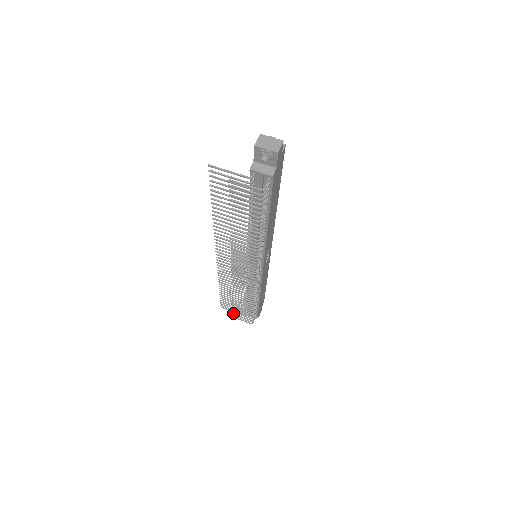
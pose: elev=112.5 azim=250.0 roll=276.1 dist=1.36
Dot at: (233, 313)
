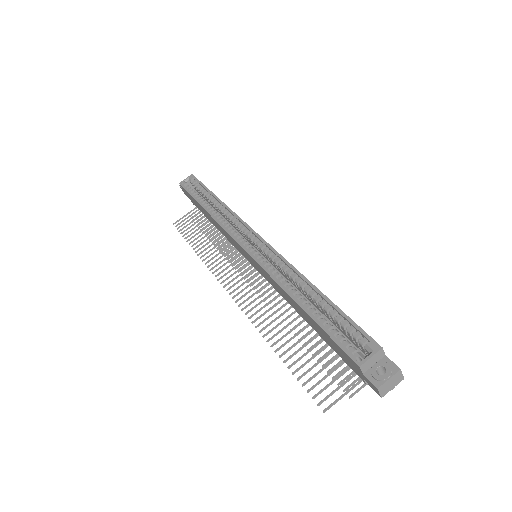
Dot at: occluded
